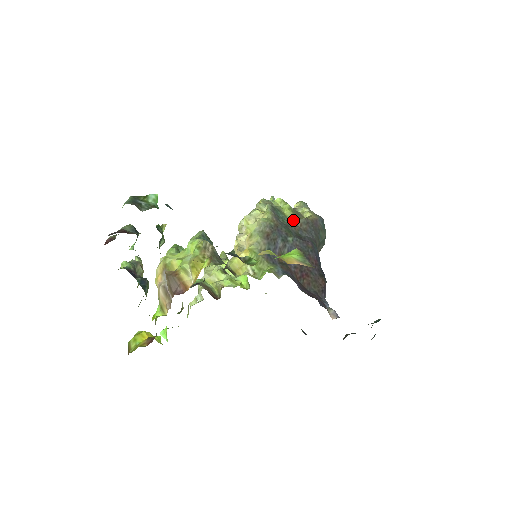
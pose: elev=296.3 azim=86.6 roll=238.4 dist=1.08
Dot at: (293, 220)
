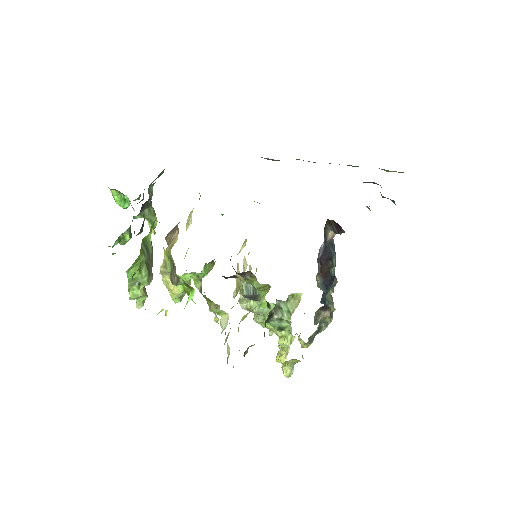
Dot at: occluded
